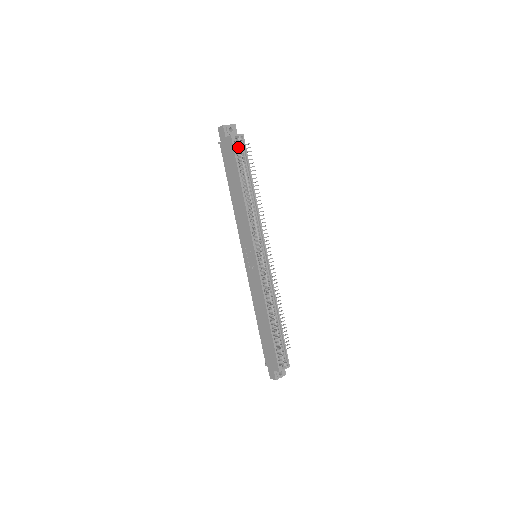
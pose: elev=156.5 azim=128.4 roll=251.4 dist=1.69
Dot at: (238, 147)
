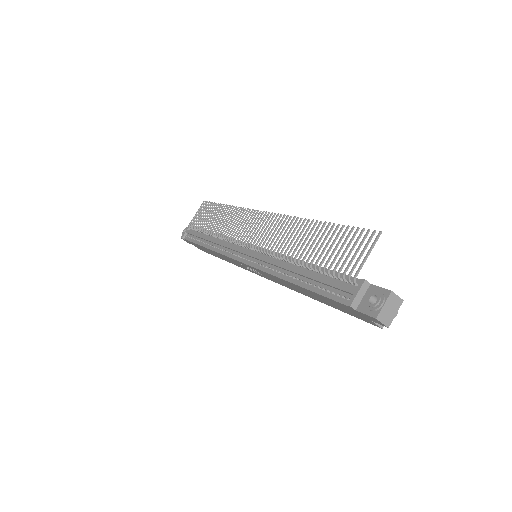
Dot at: occluded
